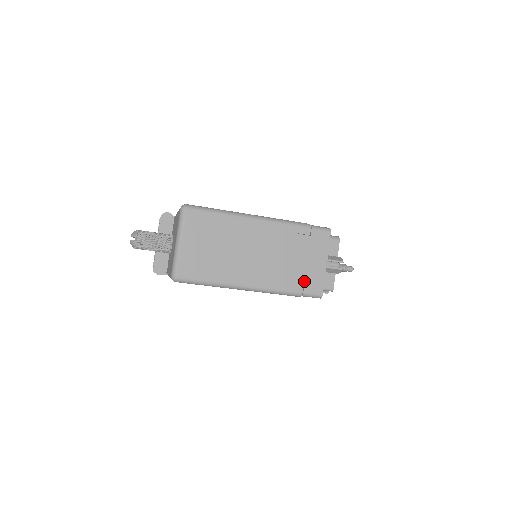
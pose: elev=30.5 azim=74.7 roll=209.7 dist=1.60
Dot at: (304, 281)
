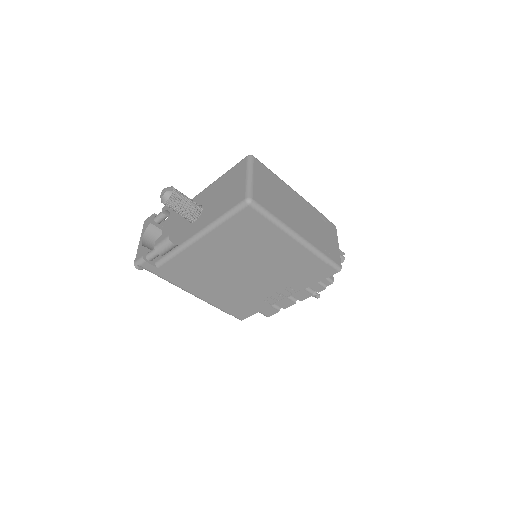
Dot at: (329, 251)
